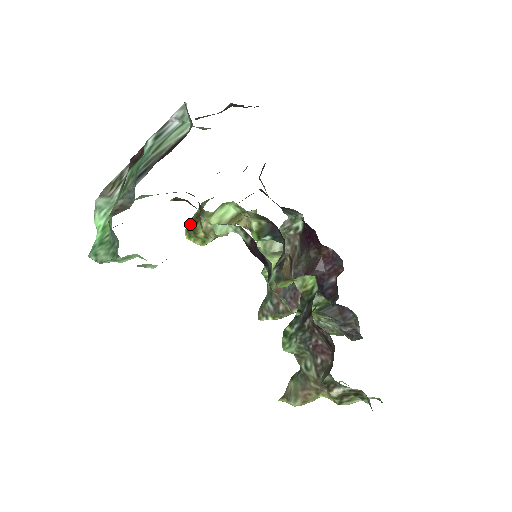
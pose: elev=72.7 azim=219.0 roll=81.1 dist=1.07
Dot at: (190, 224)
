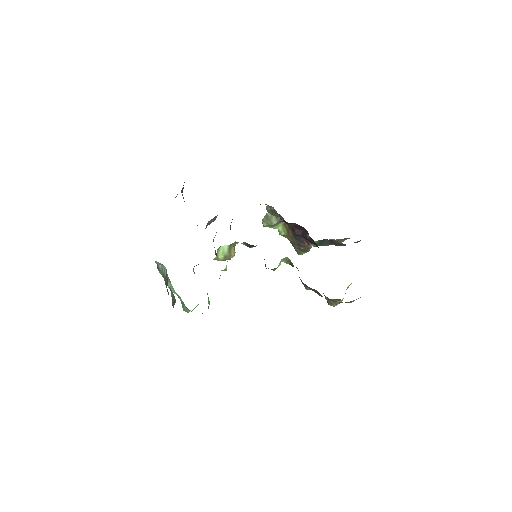
Dot at: occluded
